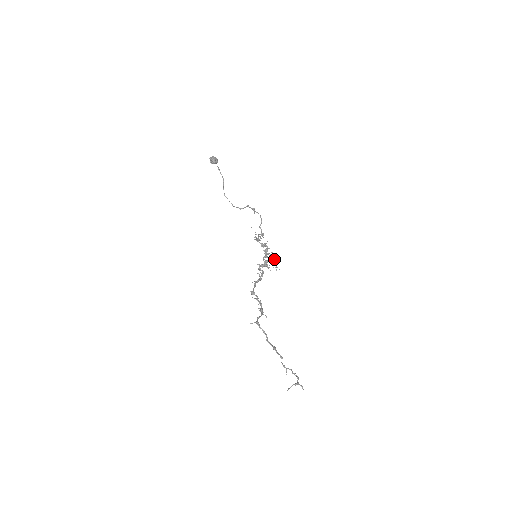
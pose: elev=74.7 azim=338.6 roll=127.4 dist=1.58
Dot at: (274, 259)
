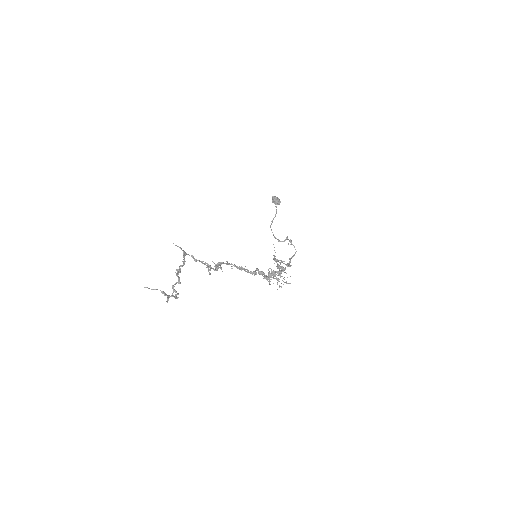
Dot at: occluded
